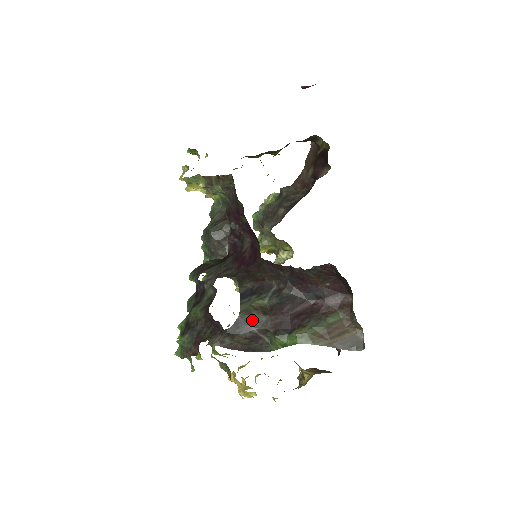
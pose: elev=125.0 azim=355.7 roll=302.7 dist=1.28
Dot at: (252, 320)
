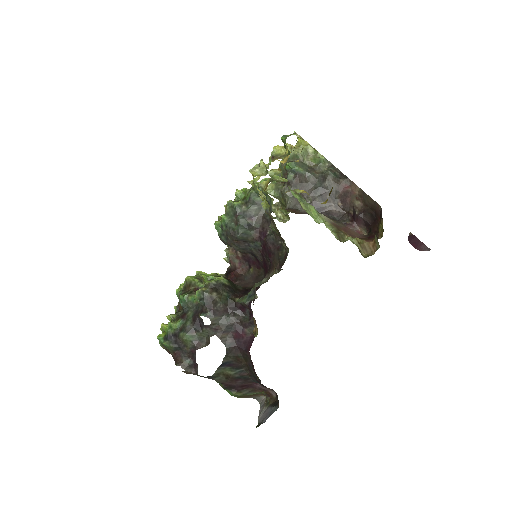
Dot at: (217, 378)
